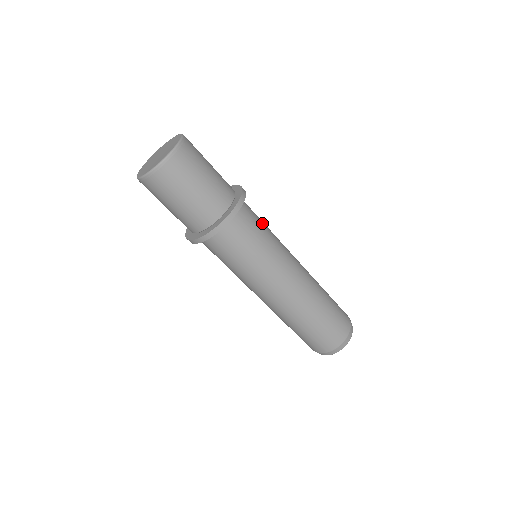
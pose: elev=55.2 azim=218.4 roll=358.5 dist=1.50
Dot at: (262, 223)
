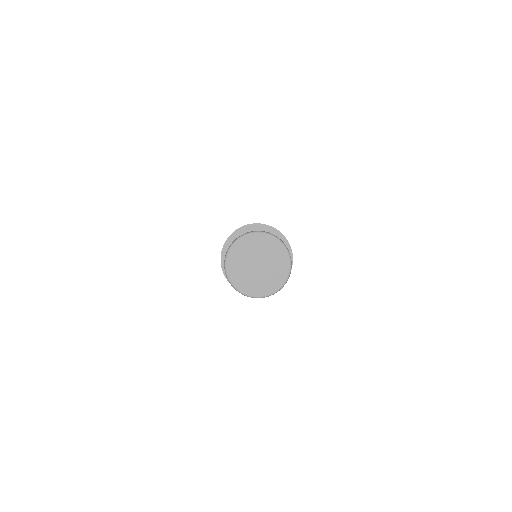
Dot at: occluded
